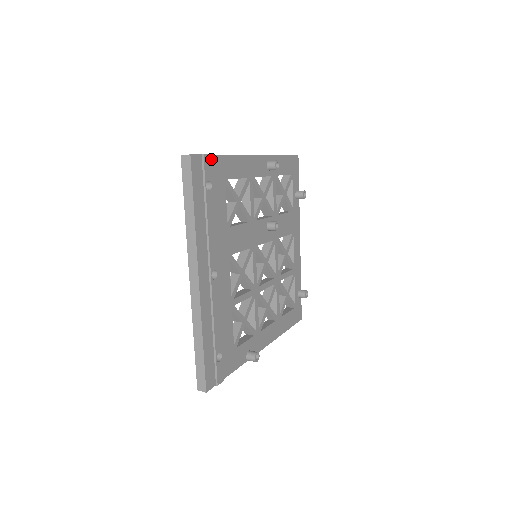
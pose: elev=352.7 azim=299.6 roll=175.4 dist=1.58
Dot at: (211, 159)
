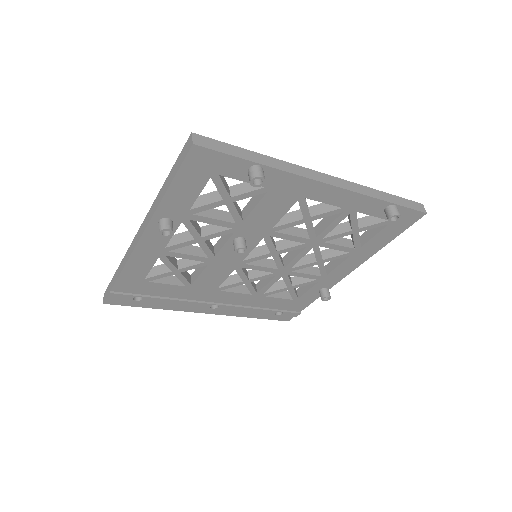
Dot at: (116, 289)
